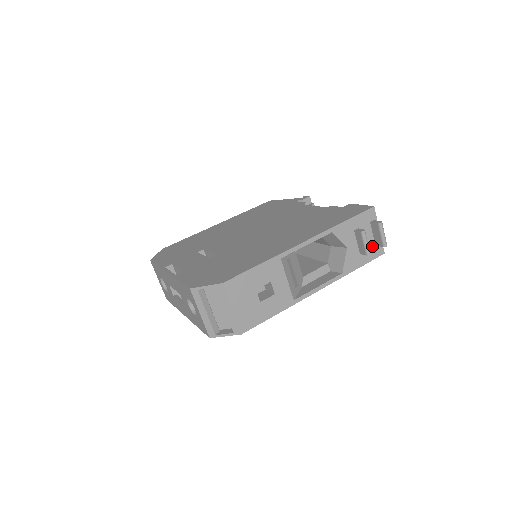
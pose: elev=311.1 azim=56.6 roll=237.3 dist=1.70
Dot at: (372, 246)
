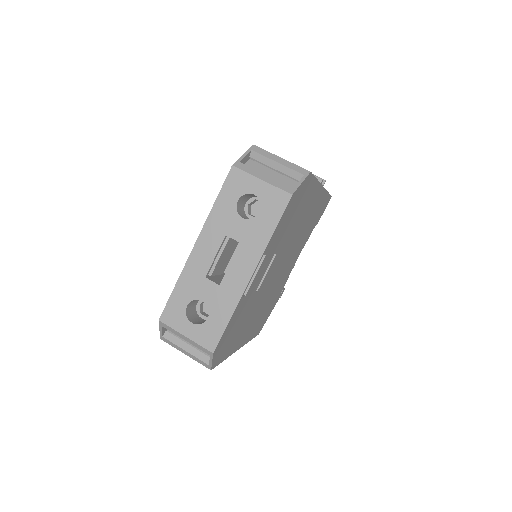
Dot at: occluded
